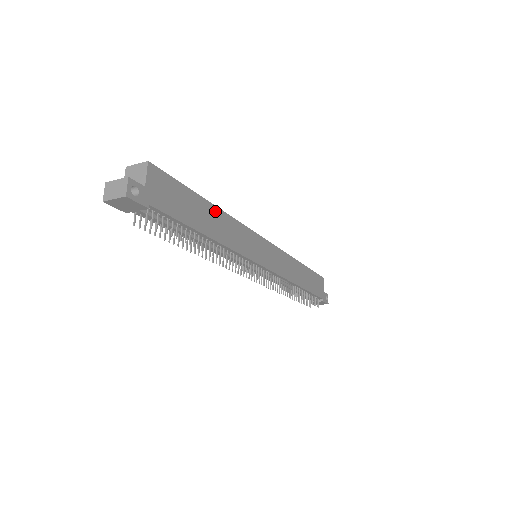
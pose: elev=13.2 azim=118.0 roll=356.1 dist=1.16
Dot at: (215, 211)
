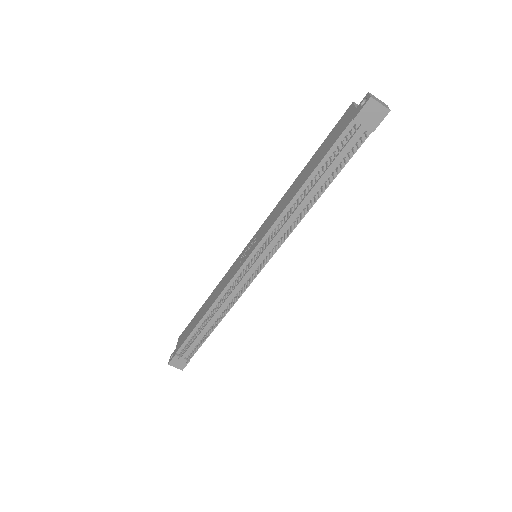
Dot at: occluded
